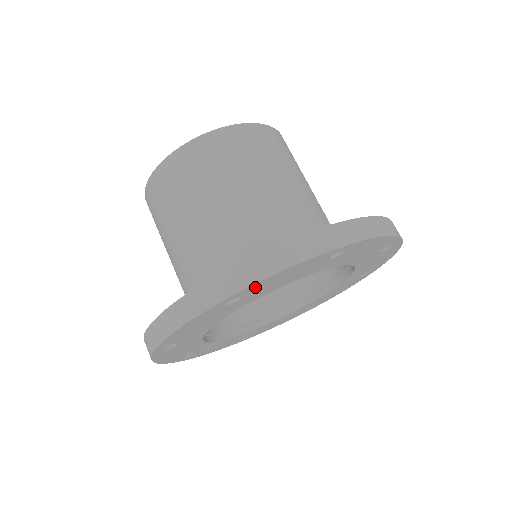
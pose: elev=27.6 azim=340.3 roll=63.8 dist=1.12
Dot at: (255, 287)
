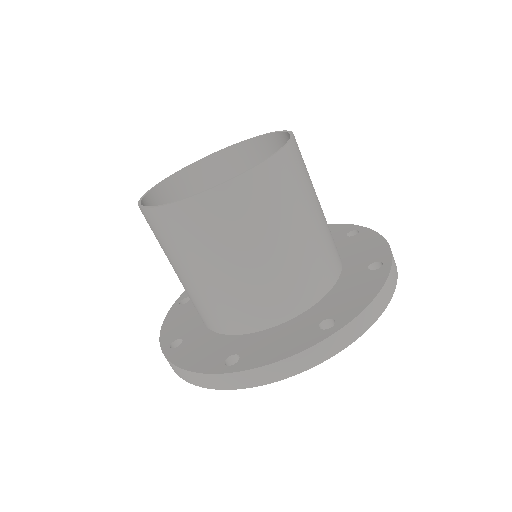
Dot at: occluded
